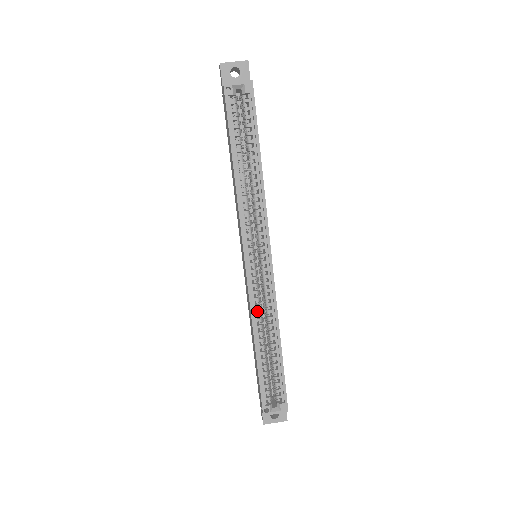
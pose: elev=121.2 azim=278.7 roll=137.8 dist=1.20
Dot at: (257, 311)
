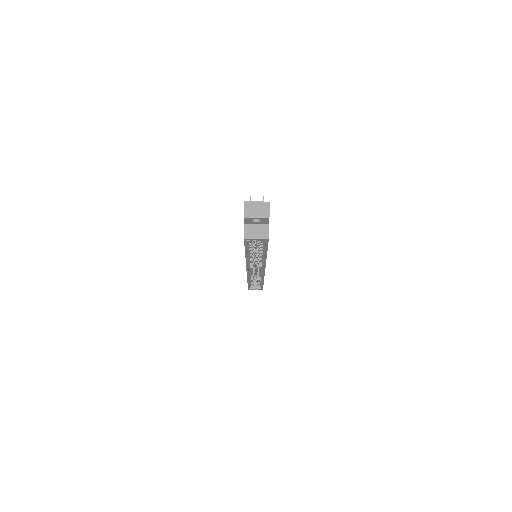
Dot at: (251, 275)
